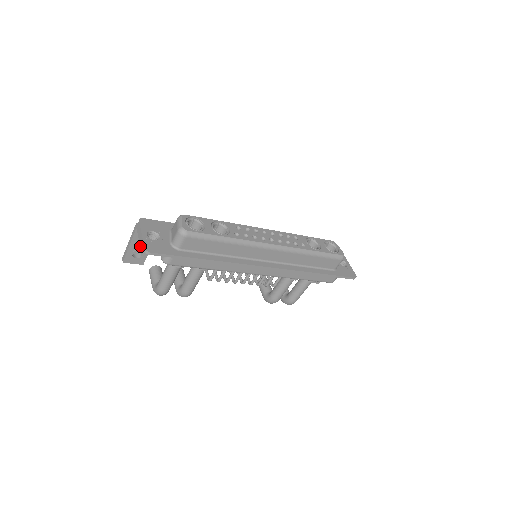
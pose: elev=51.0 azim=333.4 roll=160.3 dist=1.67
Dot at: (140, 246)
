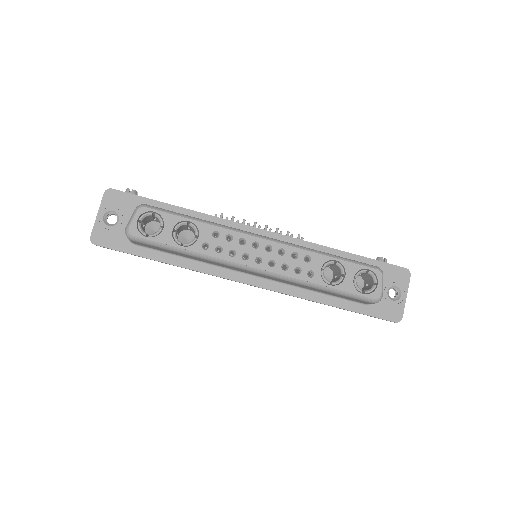
Dot at: occluded
